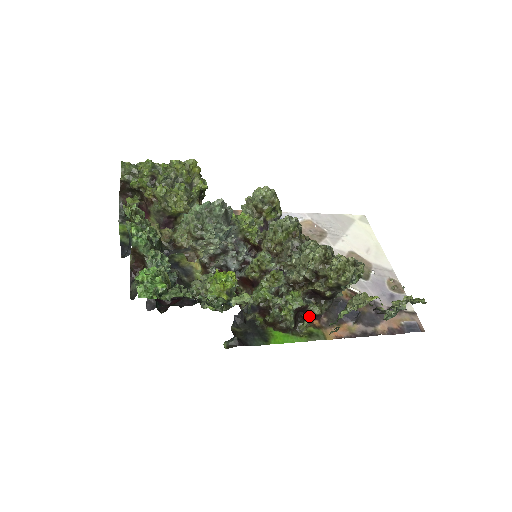
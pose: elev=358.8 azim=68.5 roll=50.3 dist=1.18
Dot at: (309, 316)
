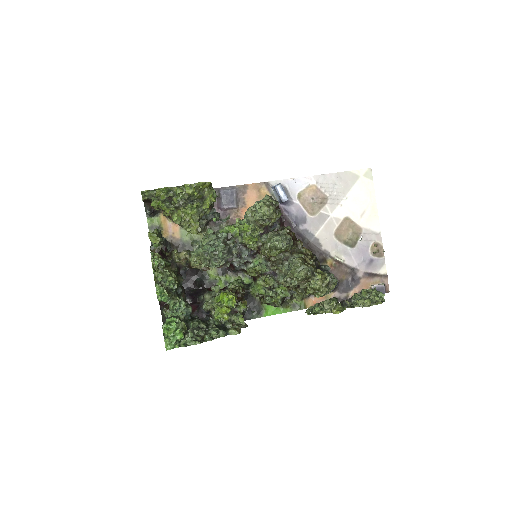
Dot at: occluded
